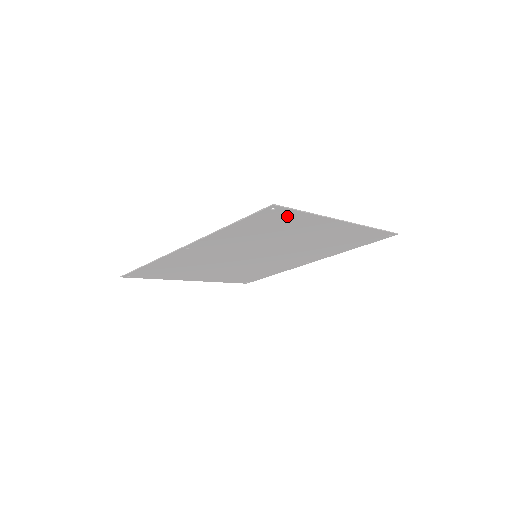
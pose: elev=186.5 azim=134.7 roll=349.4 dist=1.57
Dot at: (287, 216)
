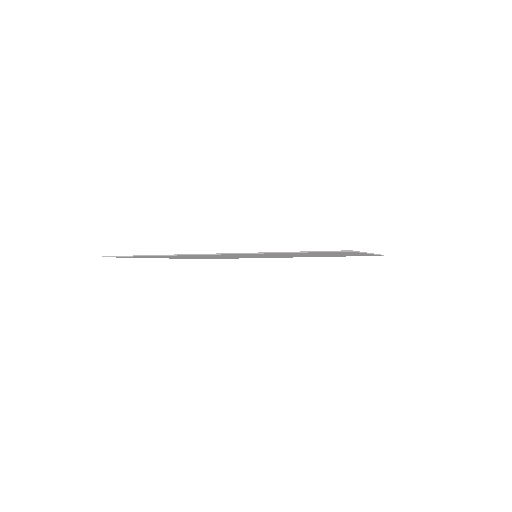
Dot at: occluded
